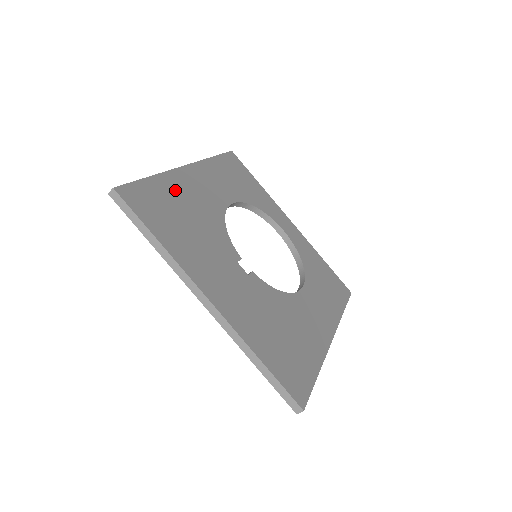
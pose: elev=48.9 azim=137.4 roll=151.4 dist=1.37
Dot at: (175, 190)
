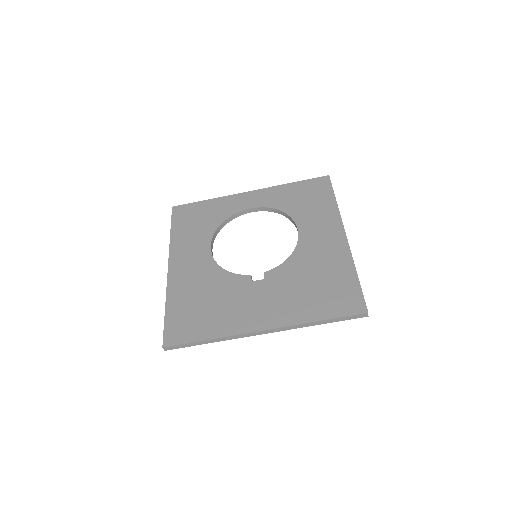
Dot at: (182, 295)
